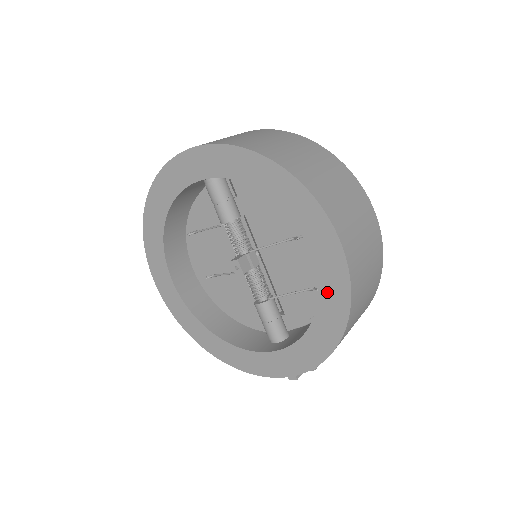
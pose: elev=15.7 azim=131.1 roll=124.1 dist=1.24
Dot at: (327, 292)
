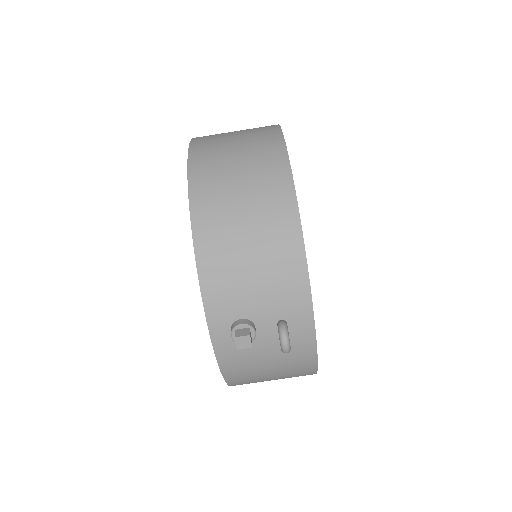
Dot at: occluded
